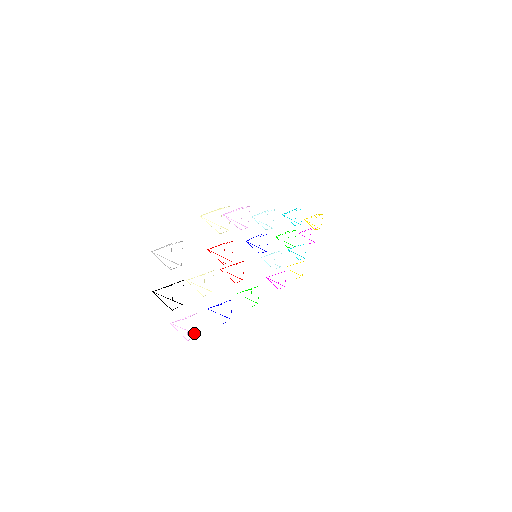
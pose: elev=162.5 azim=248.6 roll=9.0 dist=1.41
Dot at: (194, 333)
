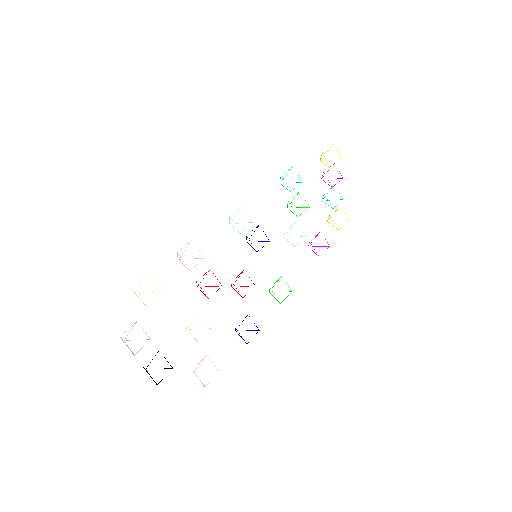
Dot at: occluded
